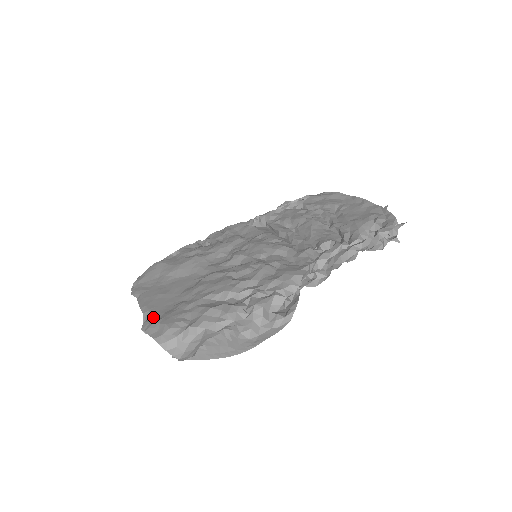
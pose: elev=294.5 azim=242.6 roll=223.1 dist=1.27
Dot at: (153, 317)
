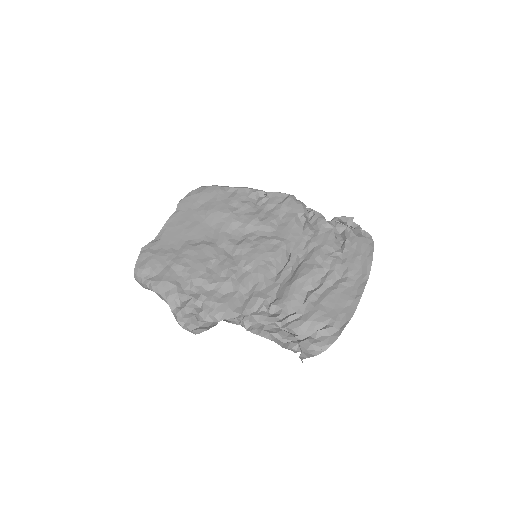
Dot at: (155, 245)
